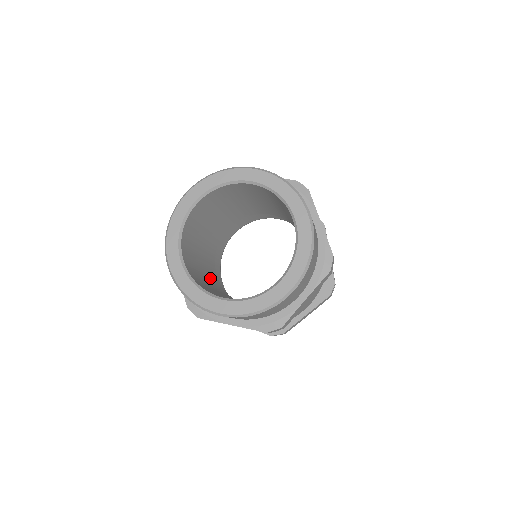
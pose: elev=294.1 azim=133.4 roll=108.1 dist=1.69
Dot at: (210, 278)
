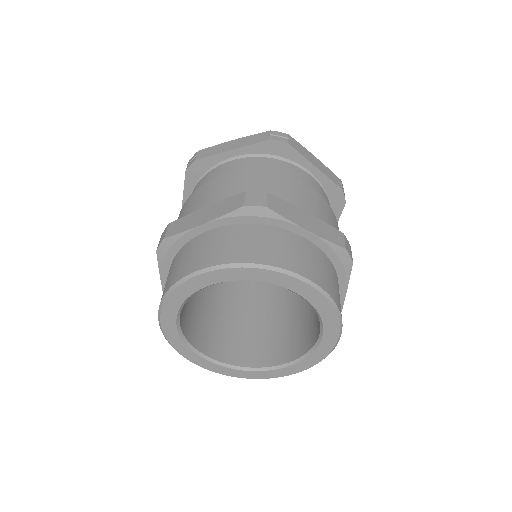
Dot at: (234, 300)
